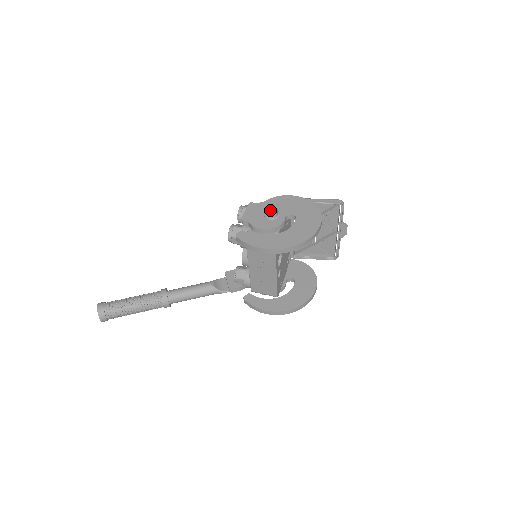
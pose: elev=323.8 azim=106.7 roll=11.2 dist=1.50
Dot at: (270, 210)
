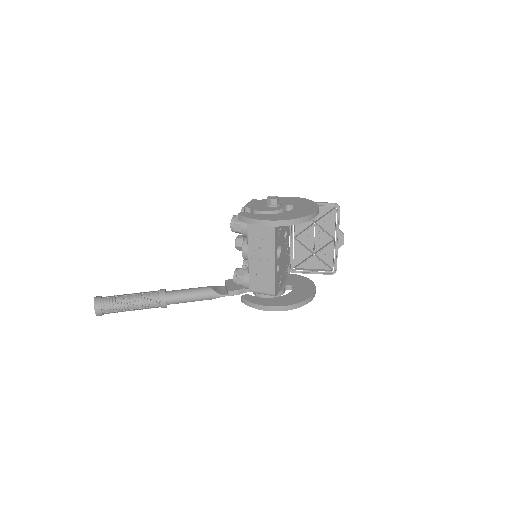
Dot at: (271, 198)
